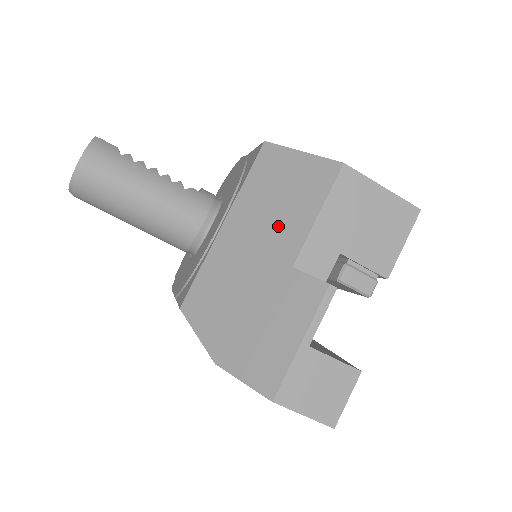
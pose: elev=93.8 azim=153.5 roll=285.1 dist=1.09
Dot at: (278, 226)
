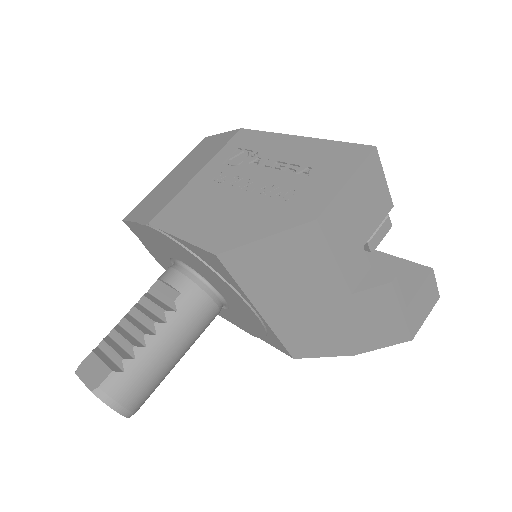
Dot at: (310, 287)
